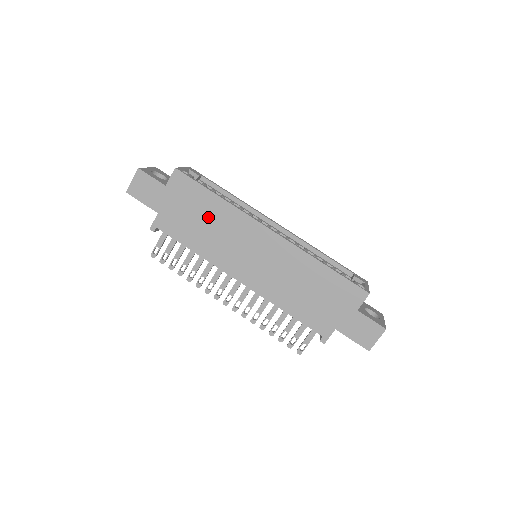
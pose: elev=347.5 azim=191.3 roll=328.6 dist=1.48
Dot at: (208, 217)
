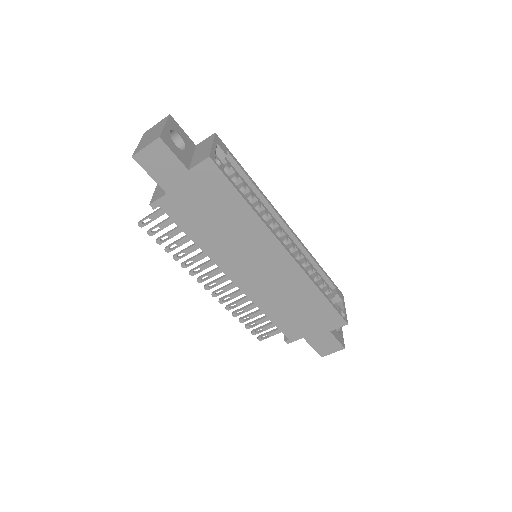
Dot at: (227, 219)
